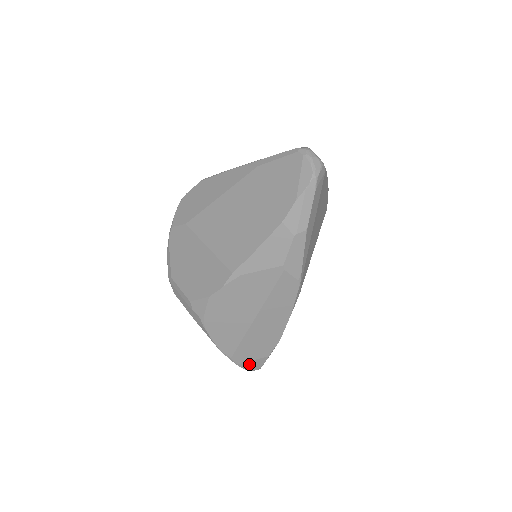
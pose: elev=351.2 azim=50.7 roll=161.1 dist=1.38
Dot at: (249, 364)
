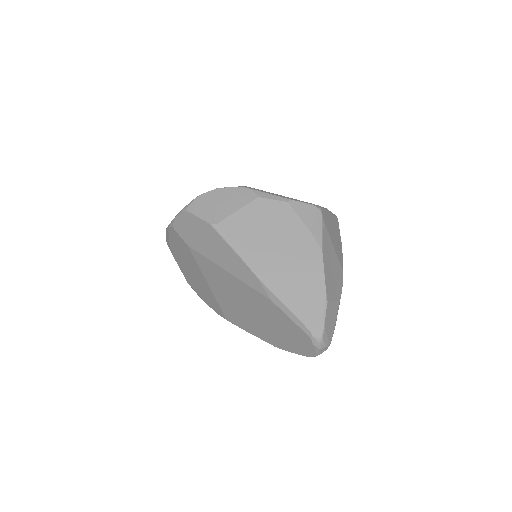
Dot at: occluded
